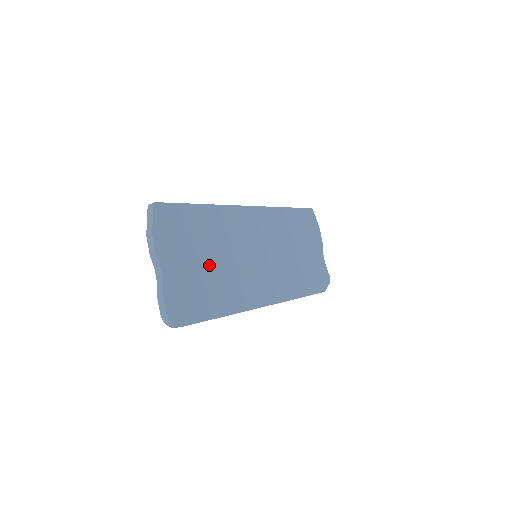
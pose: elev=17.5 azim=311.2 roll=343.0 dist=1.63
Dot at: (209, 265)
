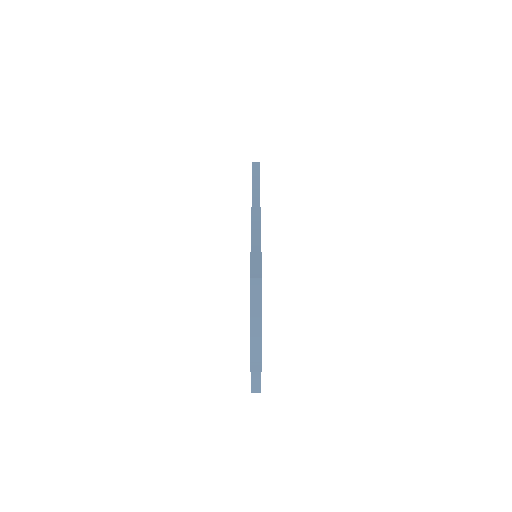
Dot at: occluded
